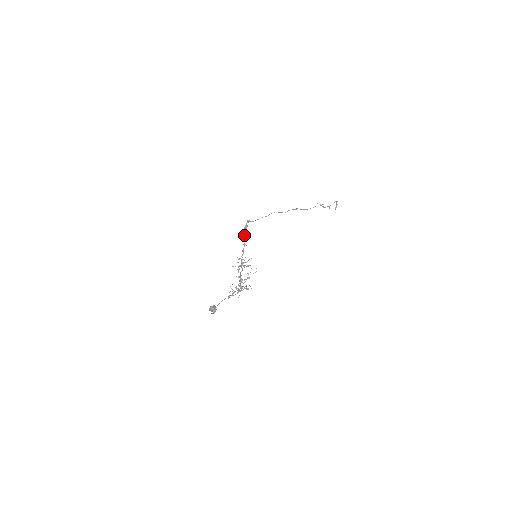
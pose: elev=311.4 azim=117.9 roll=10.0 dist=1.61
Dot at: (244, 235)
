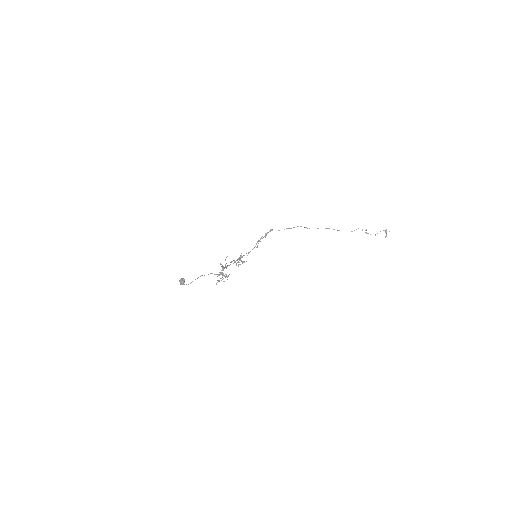
Dot at: occluded
